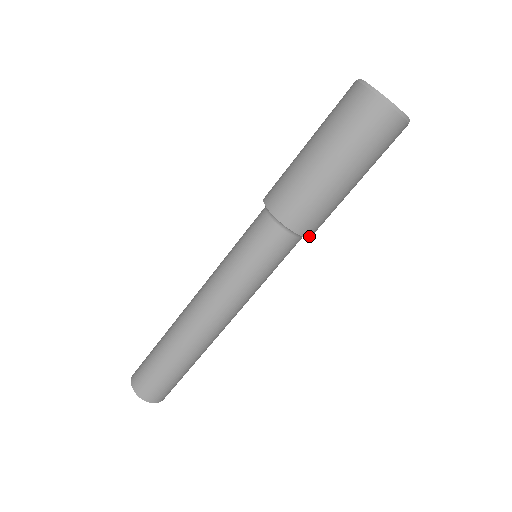
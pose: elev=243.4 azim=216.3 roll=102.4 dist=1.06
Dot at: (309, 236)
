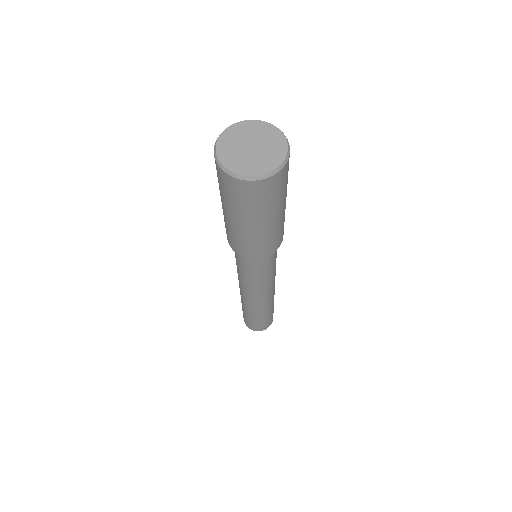
Dot at: occluded
